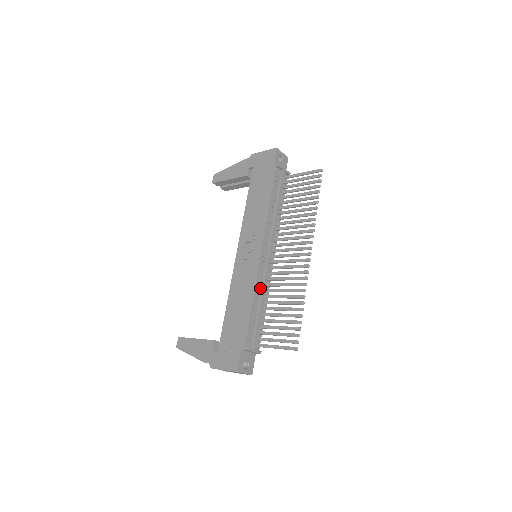
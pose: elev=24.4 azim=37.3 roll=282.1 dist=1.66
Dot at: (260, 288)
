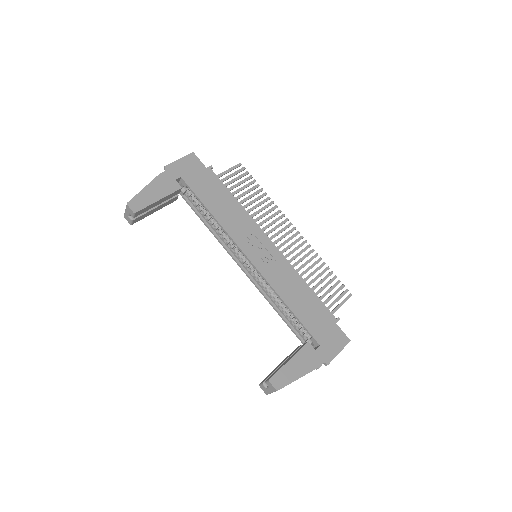
Dot at: occluded
